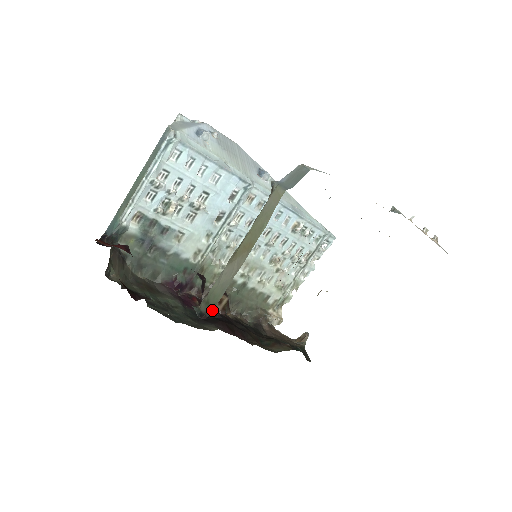
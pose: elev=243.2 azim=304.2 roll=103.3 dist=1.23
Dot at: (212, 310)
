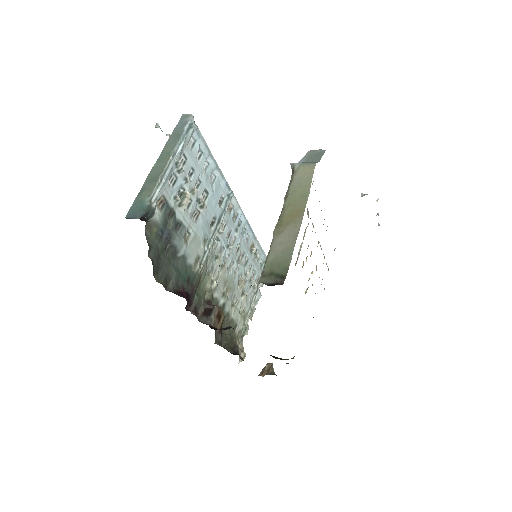
Dot at: (286, 275)
